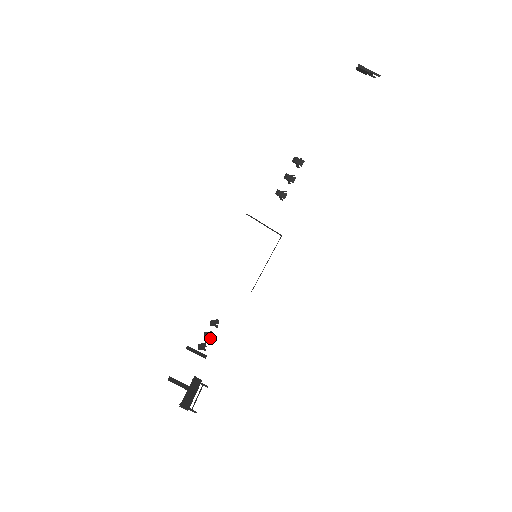
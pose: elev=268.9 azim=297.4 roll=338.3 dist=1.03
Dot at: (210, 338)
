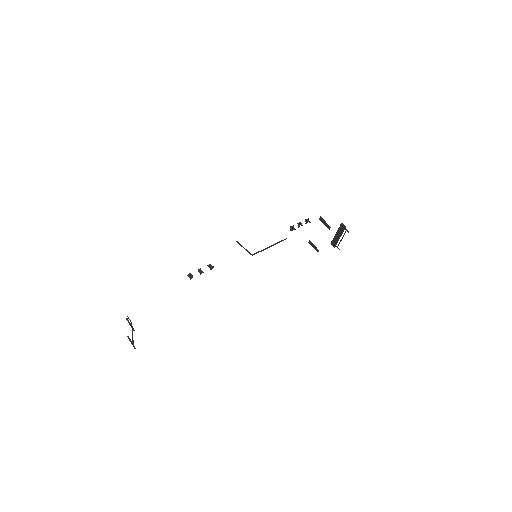
Dot at: (201, 273)
